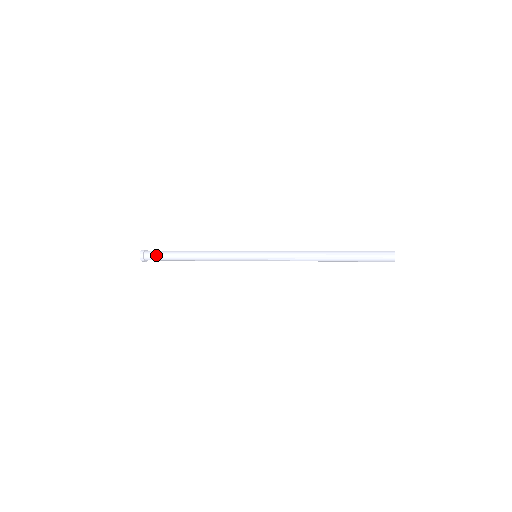
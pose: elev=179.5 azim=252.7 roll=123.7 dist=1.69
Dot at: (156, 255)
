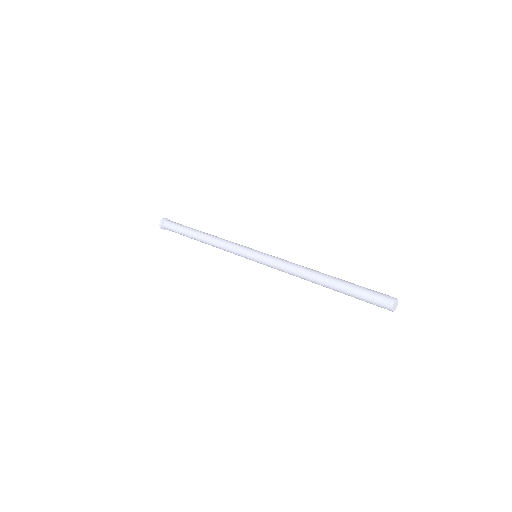
Dot at: (174, 224)
